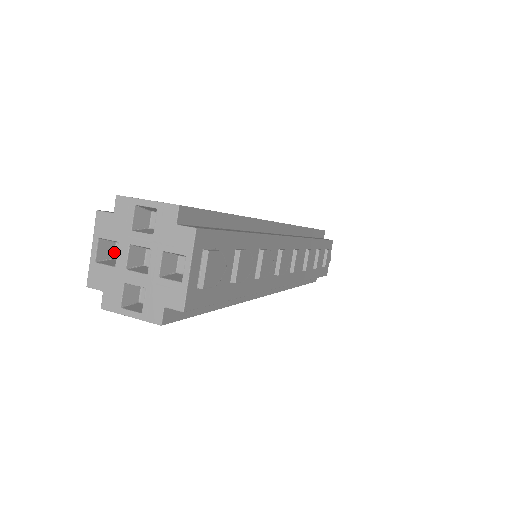
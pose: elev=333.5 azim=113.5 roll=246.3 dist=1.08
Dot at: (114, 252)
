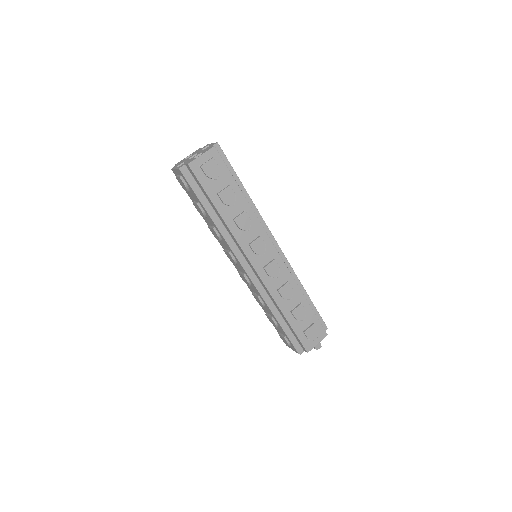
Dot at: occluded
